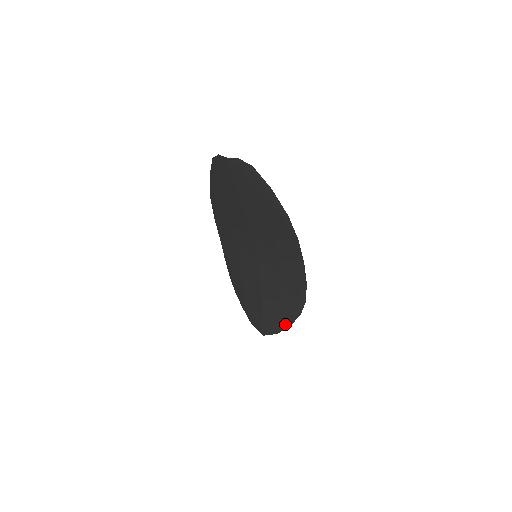
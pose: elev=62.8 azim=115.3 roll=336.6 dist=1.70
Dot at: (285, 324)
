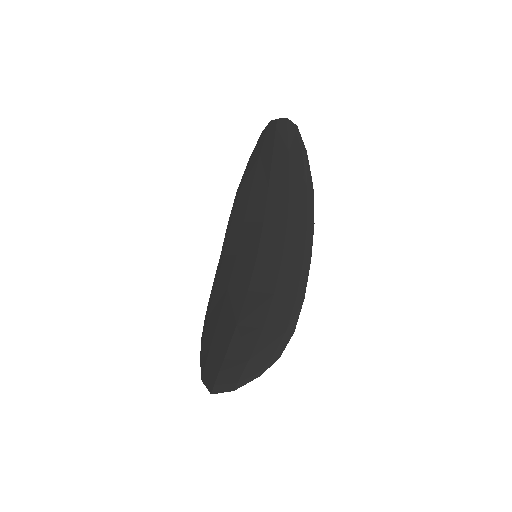
Dot at: (252, 372)
